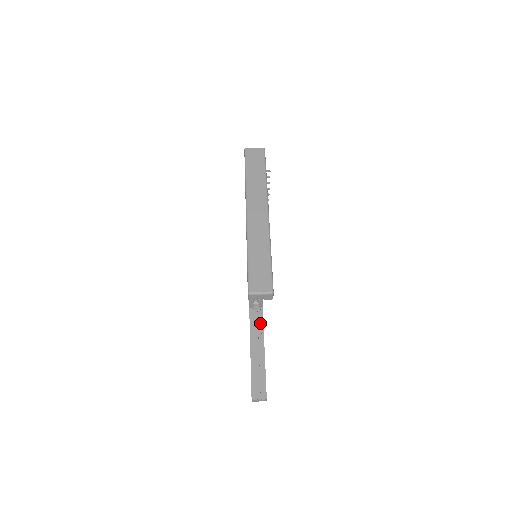
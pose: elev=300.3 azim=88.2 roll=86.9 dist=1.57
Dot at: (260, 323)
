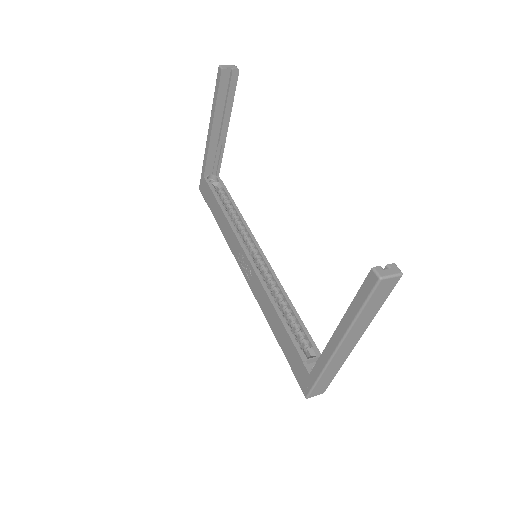
Dot at: occluded
